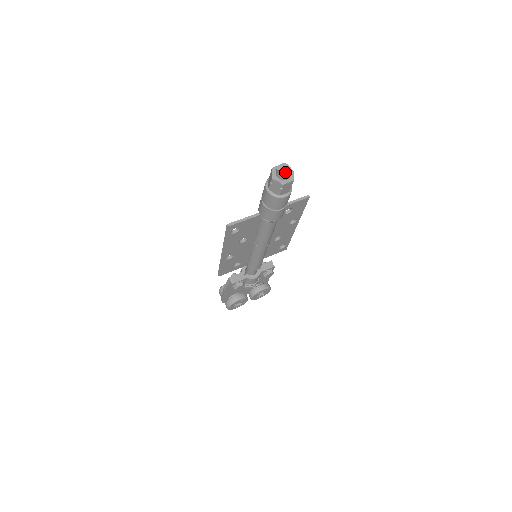
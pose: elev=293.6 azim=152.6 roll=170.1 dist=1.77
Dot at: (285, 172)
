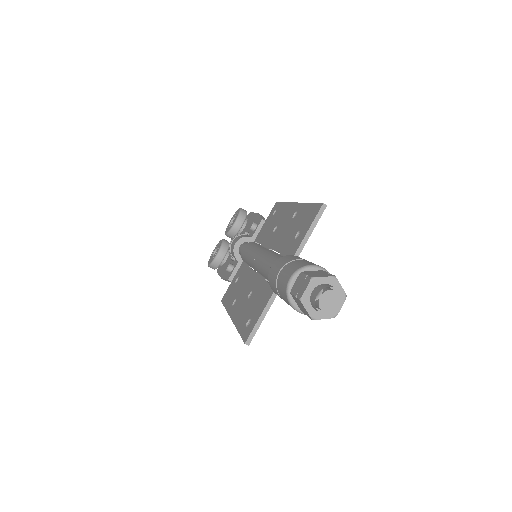
Dot at: (335, 310)
